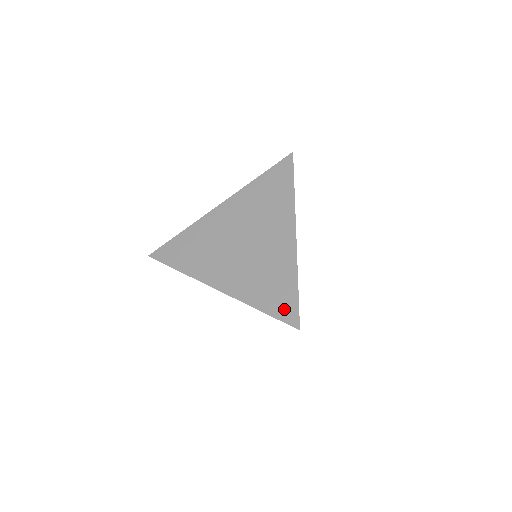
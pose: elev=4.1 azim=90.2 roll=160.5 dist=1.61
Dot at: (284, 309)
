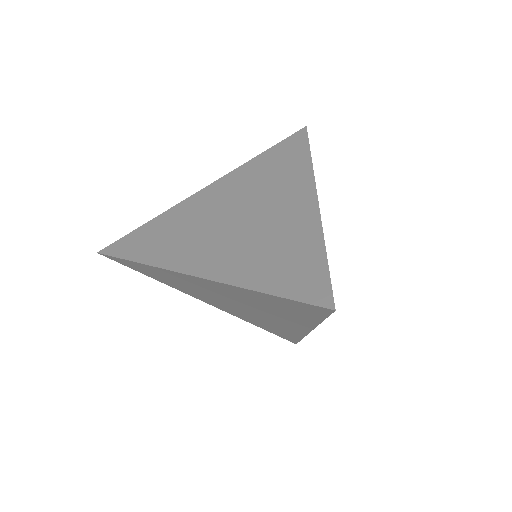
Dot at: (305, 285)
